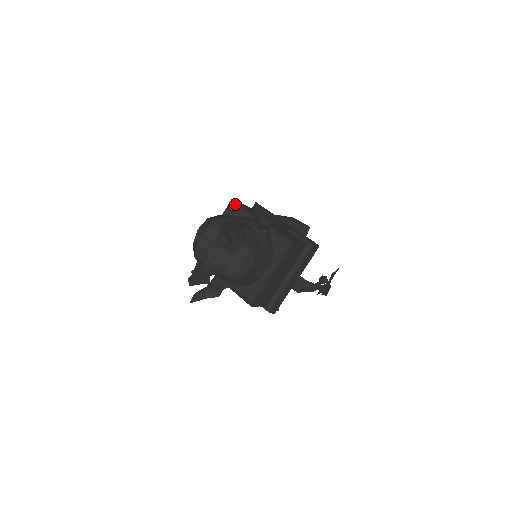
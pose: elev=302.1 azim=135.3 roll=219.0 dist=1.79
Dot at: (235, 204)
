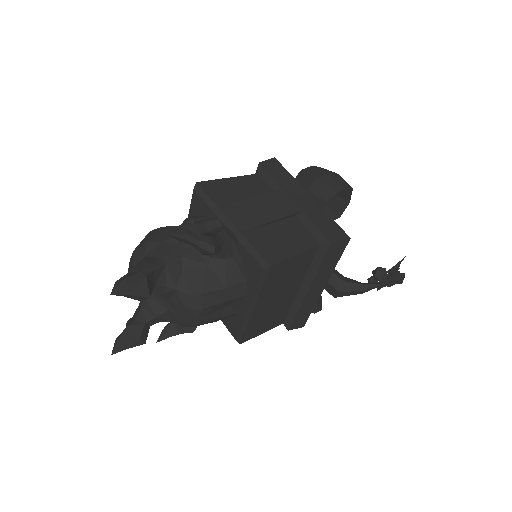
Dot at: (198, 193)
